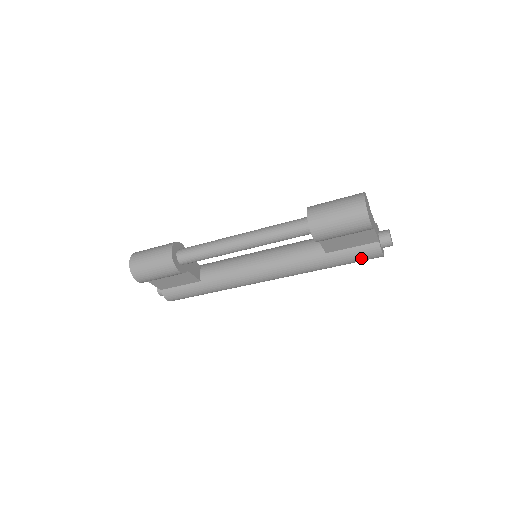
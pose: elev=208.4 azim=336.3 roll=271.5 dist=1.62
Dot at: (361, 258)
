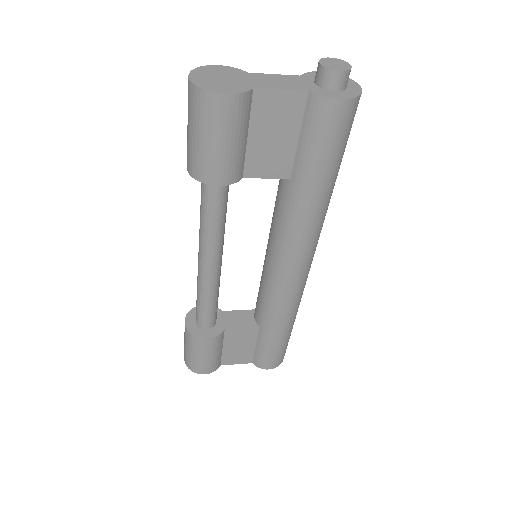
Dot at: (326, 137)
